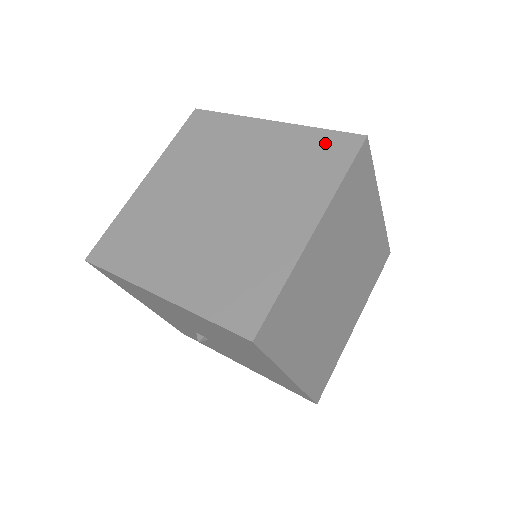
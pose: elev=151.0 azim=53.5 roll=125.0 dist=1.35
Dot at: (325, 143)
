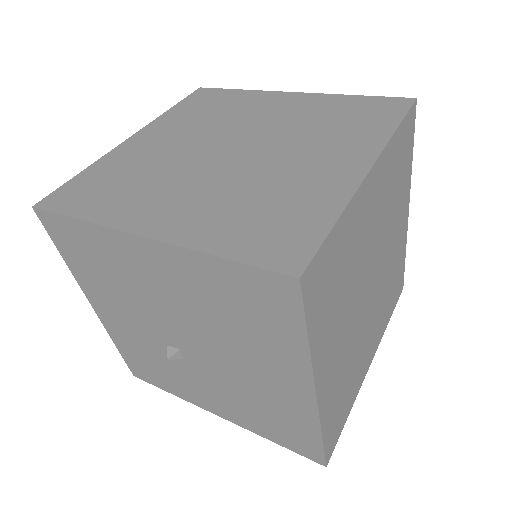
Dot at: (366, 104)
